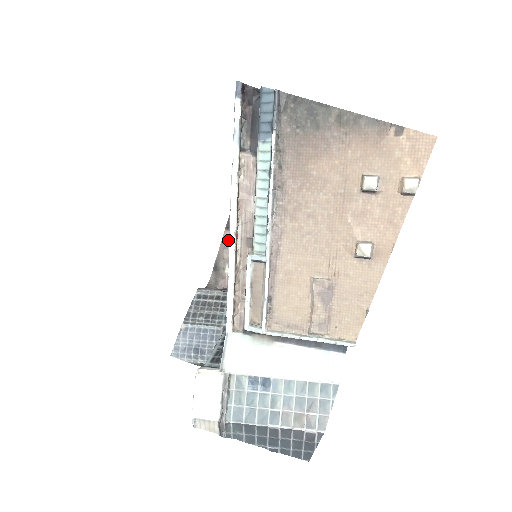
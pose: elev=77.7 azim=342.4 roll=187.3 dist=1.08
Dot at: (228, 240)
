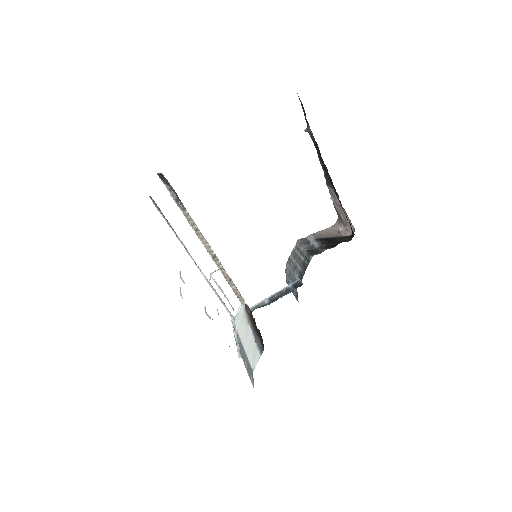
Dot at: (332, 194)
